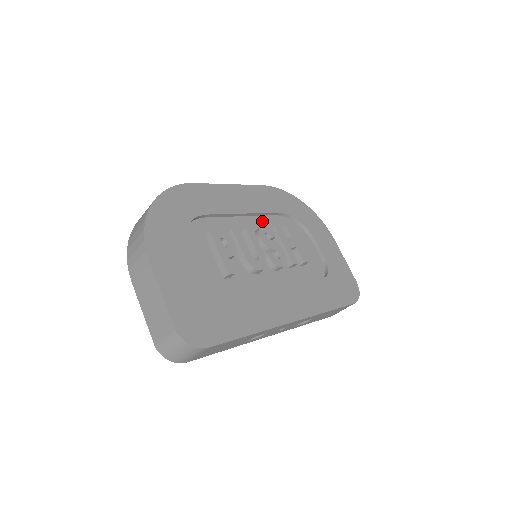
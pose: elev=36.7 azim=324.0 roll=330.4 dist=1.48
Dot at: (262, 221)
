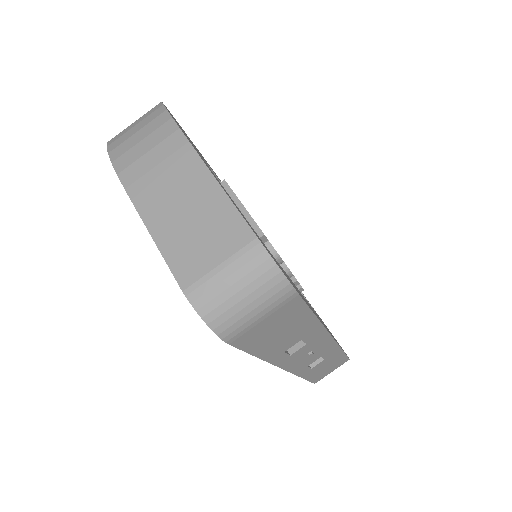
Dot at: occluded
